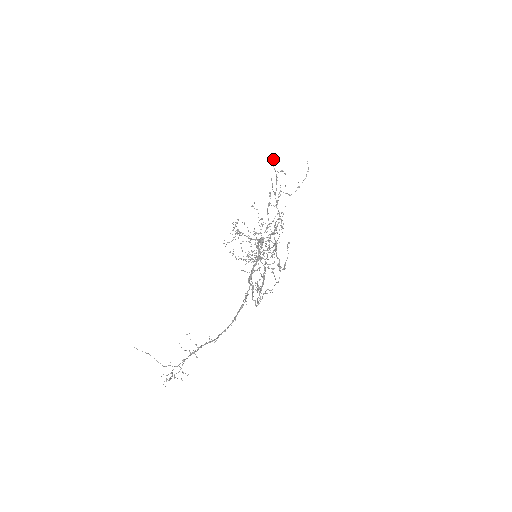
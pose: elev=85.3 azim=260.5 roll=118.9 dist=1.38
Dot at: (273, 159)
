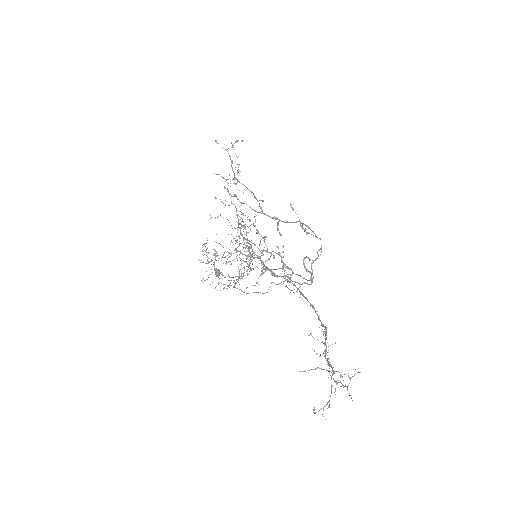
Dot at: (216, 141)
